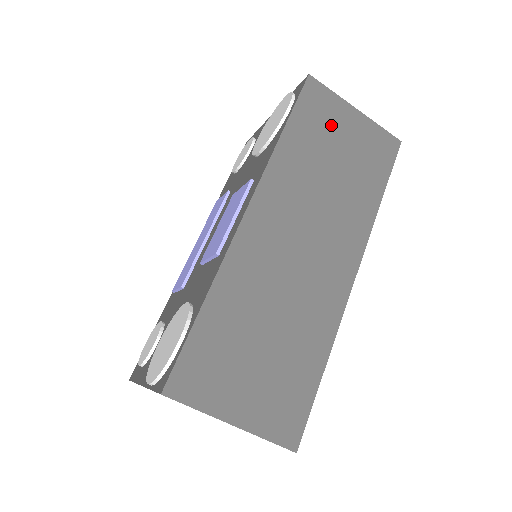
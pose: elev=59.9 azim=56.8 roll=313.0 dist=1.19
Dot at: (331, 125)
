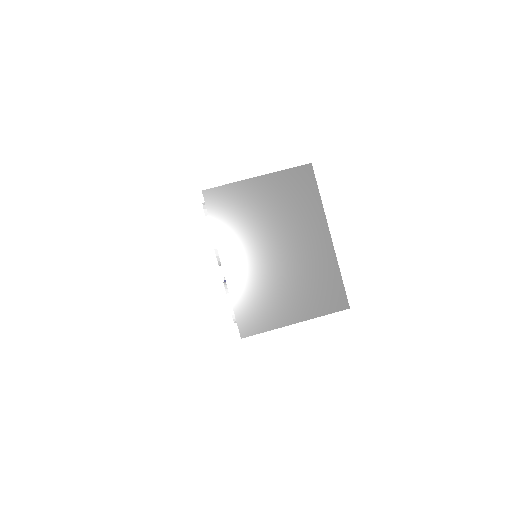
Dot at: occluded
